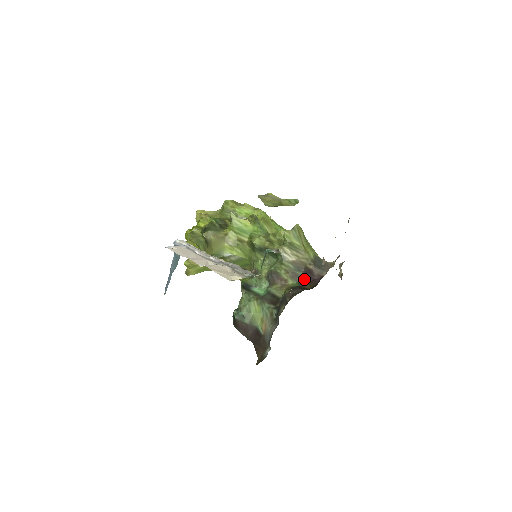
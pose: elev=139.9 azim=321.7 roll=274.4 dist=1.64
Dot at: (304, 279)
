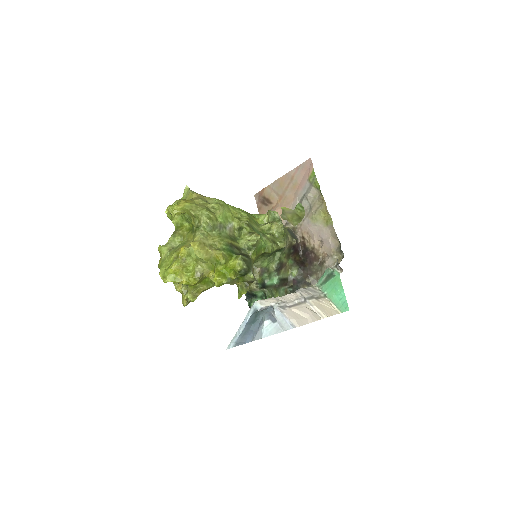
Dot at: (293, 254)
